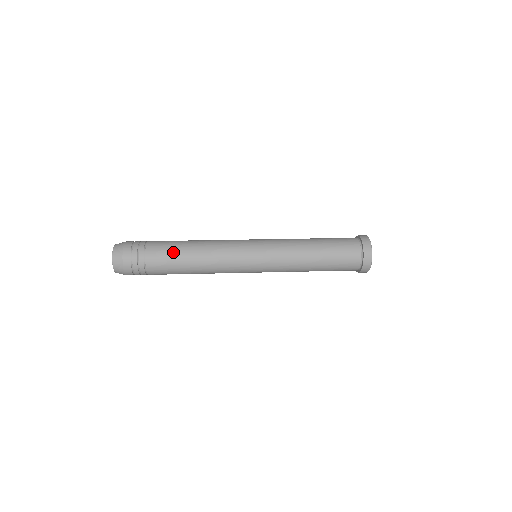
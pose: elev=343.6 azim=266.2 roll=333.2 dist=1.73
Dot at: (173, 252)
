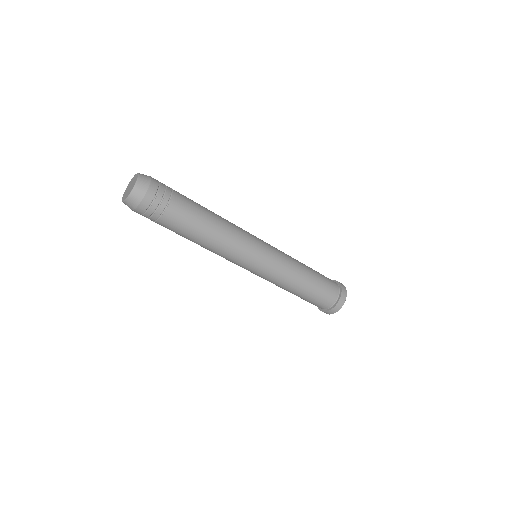
Dot at: occluded
